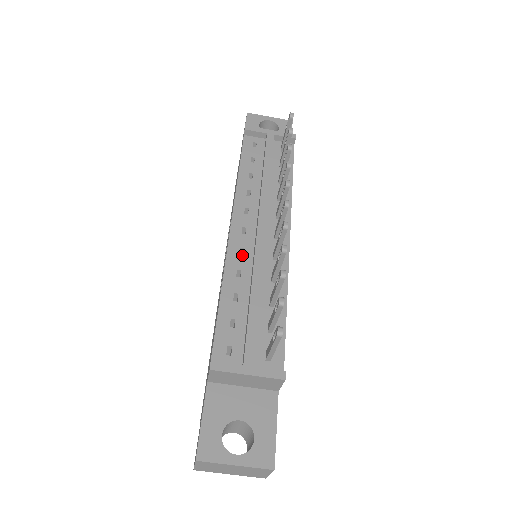
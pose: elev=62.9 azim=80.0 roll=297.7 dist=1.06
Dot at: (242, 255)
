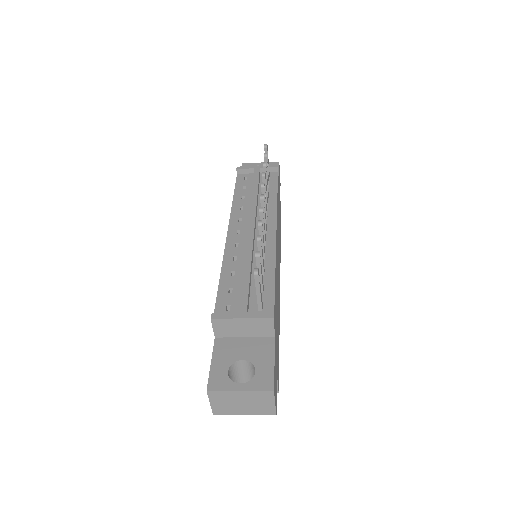
Dot at: (237, 247)
